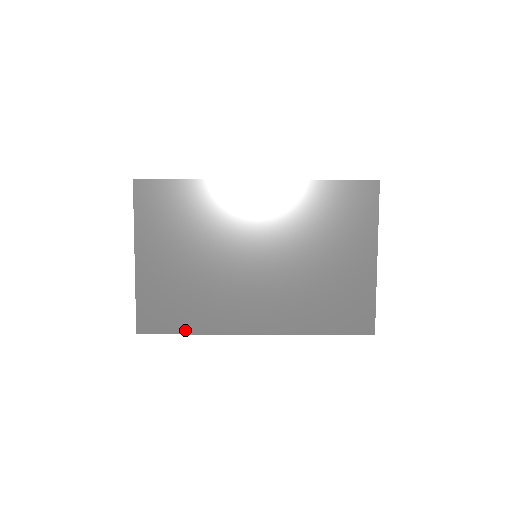
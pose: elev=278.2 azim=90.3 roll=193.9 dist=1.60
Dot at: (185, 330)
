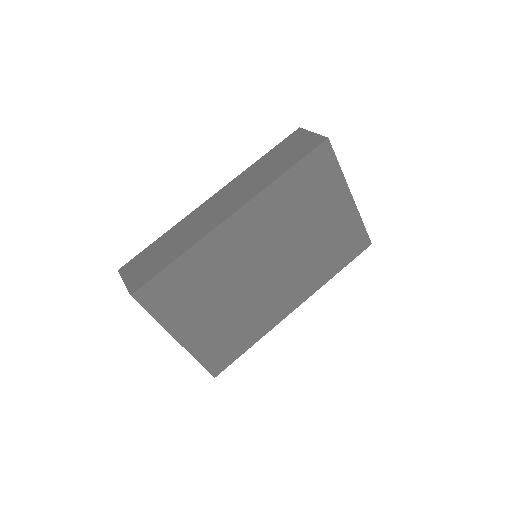
Dot at: (247, 347)
